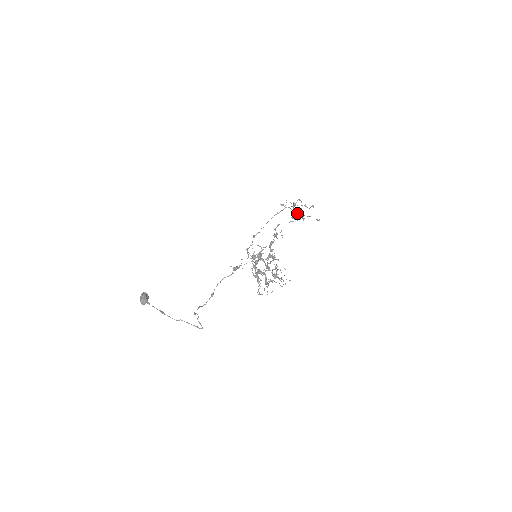
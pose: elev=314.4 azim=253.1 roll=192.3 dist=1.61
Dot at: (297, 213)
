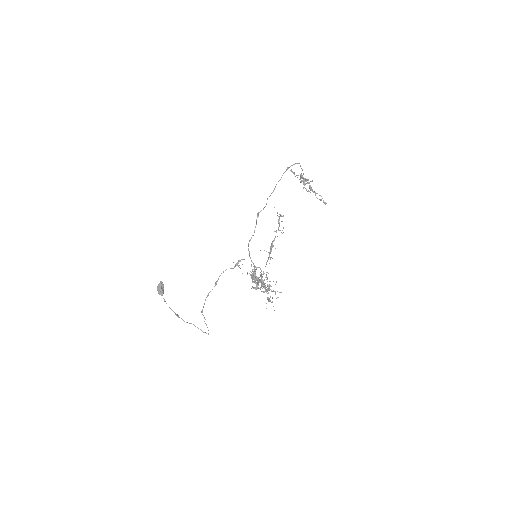
Dot at: occluded
